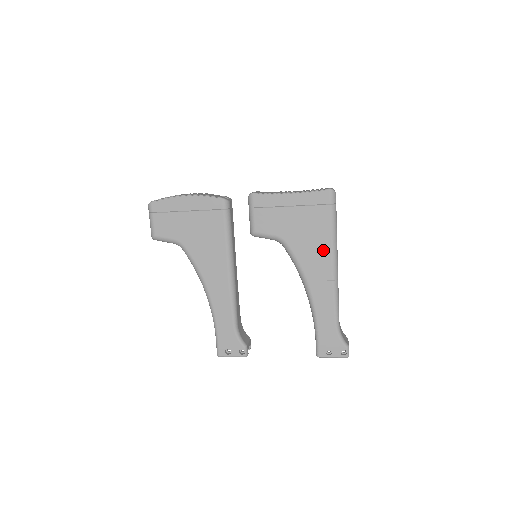
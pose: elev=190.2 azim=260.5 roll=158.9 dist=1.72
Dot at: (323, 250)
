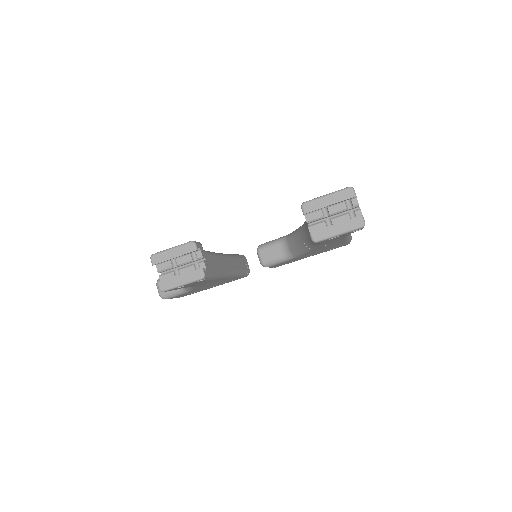
Dot at: occluded
